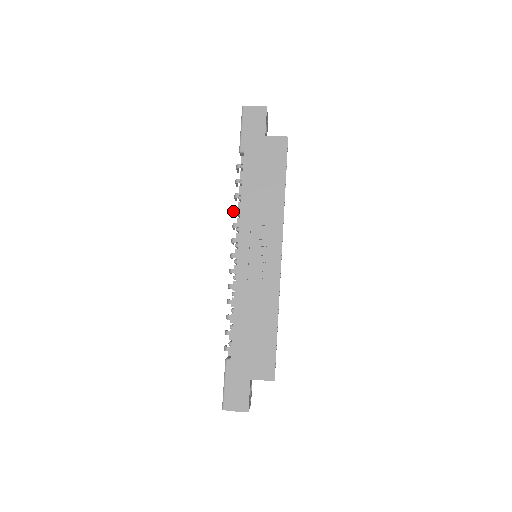
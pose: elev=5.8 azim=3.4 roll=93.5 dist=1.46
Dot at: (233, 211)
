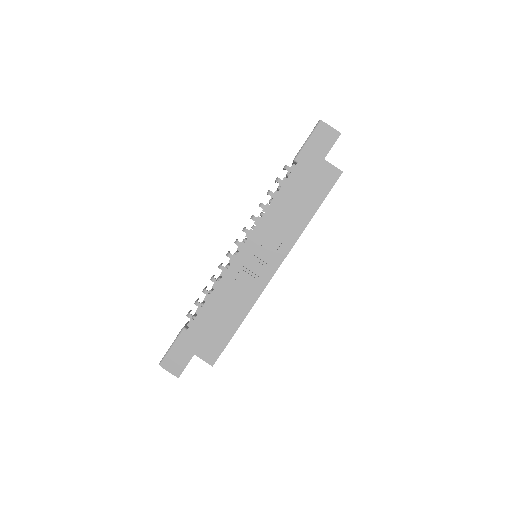
Dot at: (259, 204)
